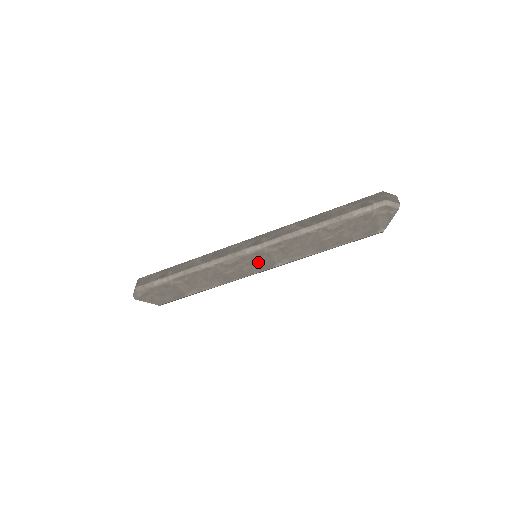
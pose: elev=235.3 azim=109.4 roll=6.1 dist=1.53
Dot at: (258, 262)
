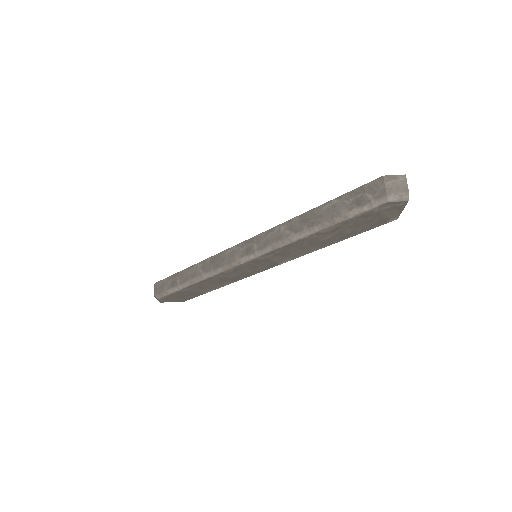
Dot at: (259, 265)
